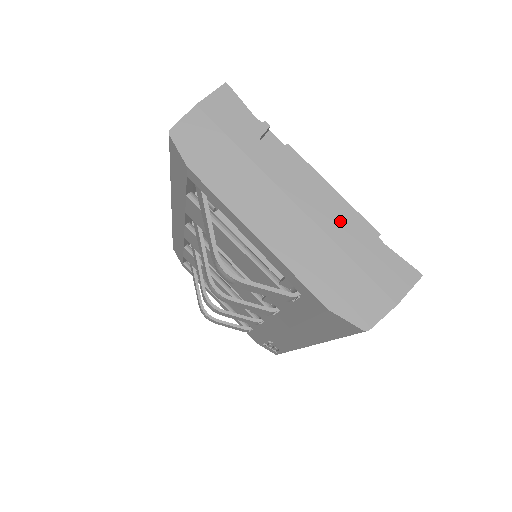
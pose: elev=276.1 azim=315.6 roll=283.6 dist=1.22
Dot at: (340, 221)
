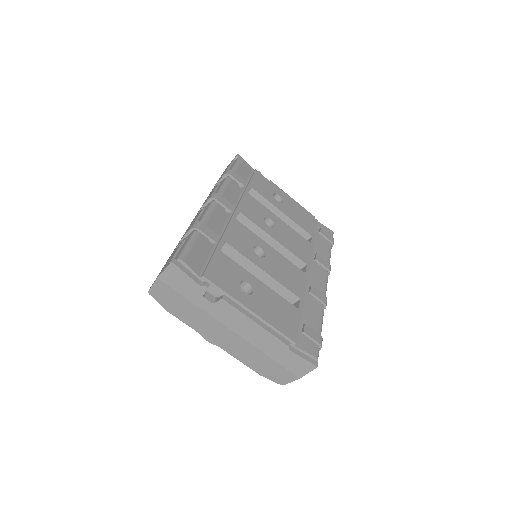
Dot at: (262, 340)
